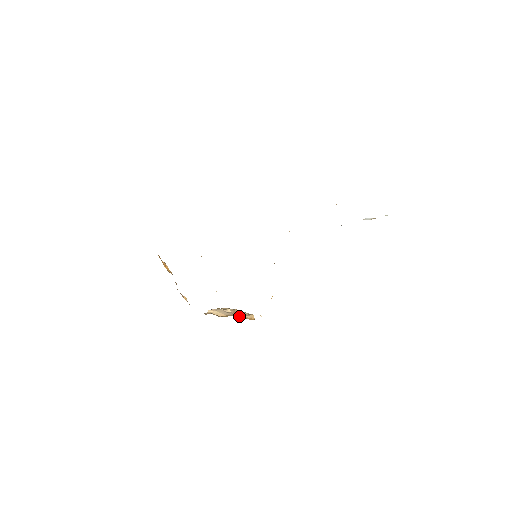
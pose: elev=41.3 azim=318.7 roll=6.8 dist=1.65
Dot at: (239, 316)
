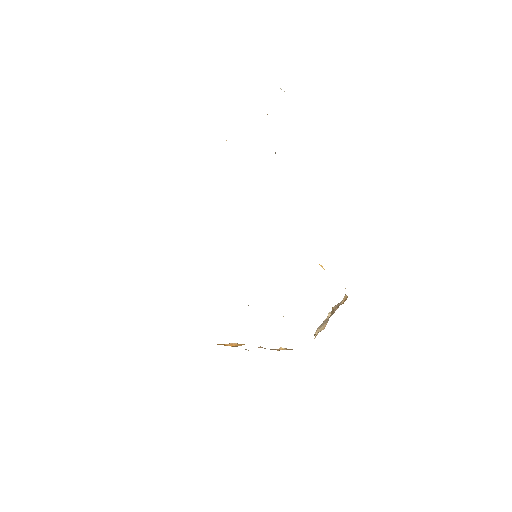
Dot at: (335, 310)
